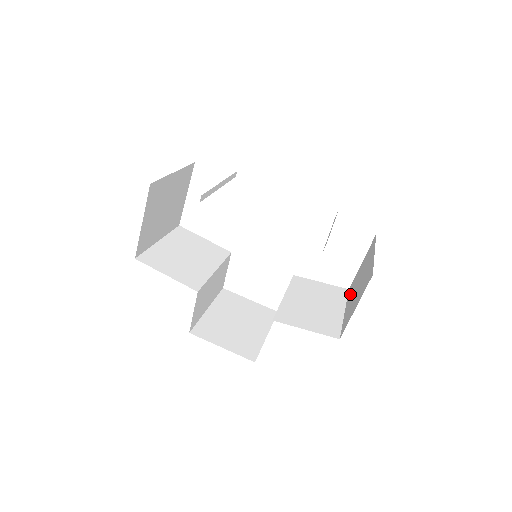
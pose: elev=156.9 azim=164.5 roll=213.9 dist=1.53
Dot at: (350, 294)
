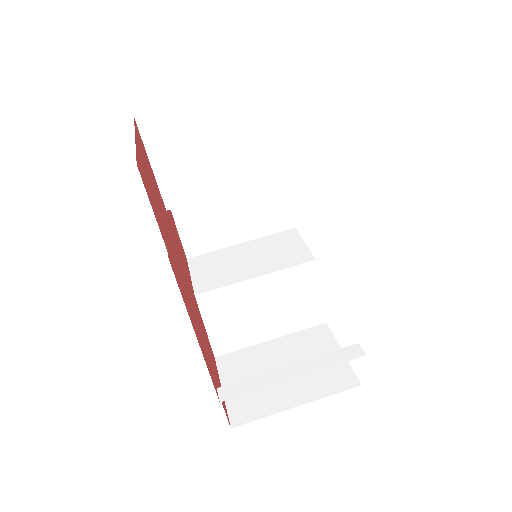
Dot at: (297, 341)
